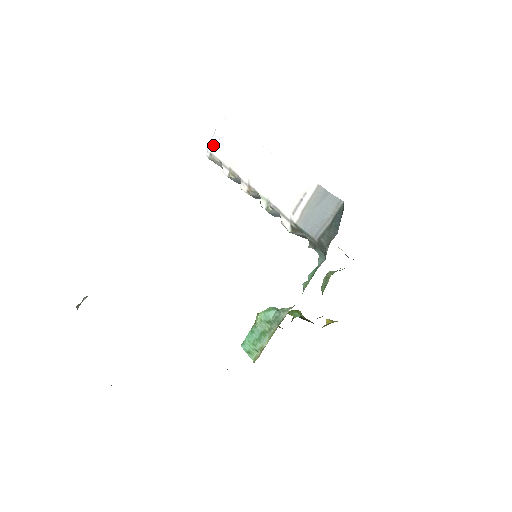
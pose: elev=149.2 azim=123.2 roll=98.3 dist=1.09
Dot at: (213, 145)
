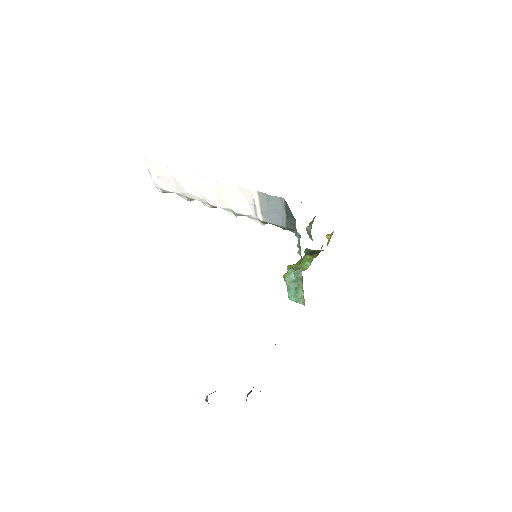
Dot at: (158, 184)
